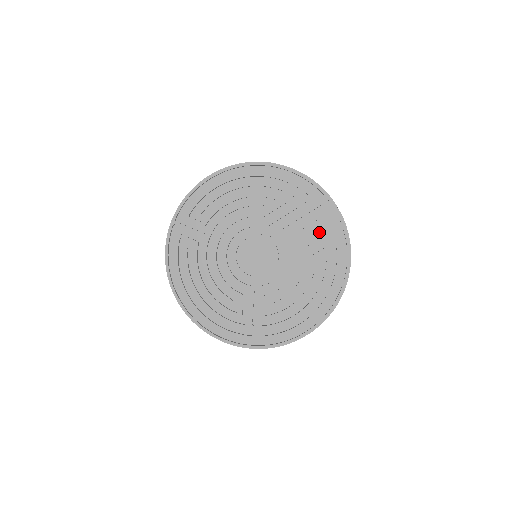
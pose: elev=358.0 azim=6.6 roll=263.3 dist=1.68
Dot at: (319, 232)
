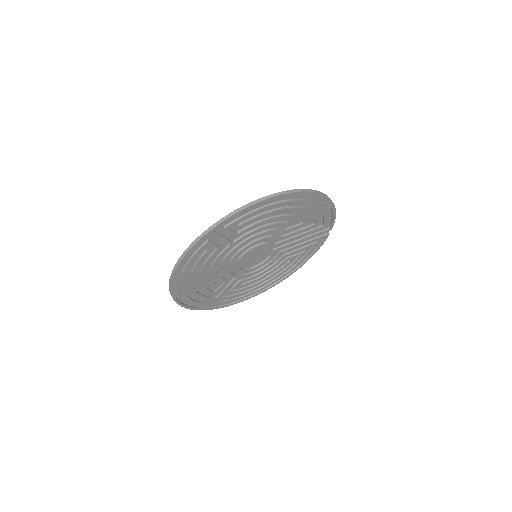
Dot at: (307, 242)
